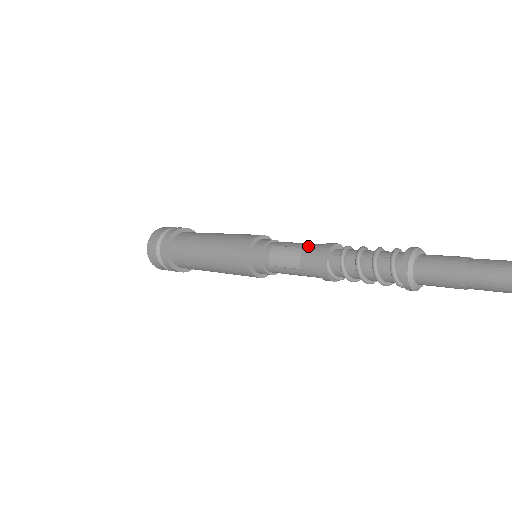
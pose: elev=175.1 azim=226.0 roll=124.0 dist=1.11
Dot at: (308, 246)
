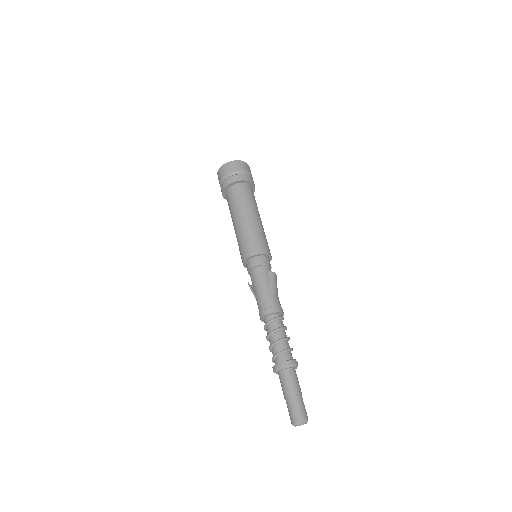
Dot at: (257, 302)
